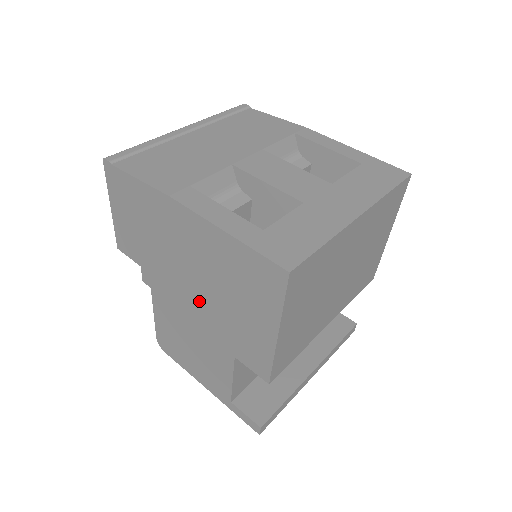
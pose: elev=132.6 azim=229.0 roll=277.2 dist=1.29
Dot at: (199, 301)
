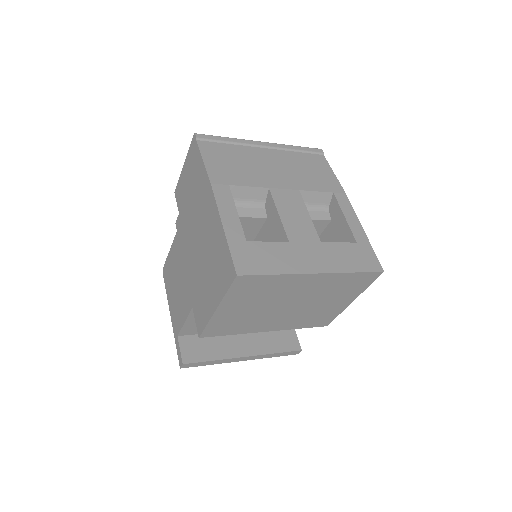
Dot at: (194, 259)
